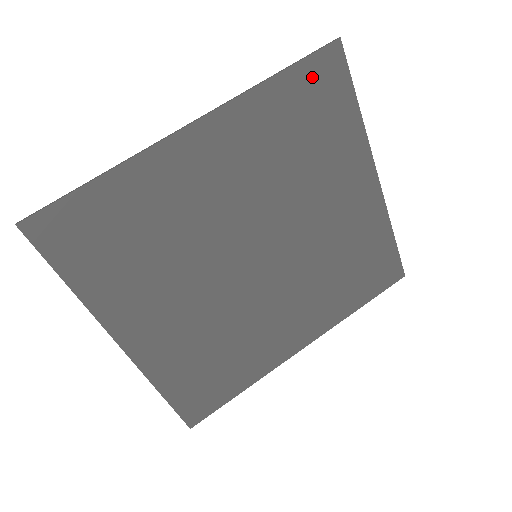
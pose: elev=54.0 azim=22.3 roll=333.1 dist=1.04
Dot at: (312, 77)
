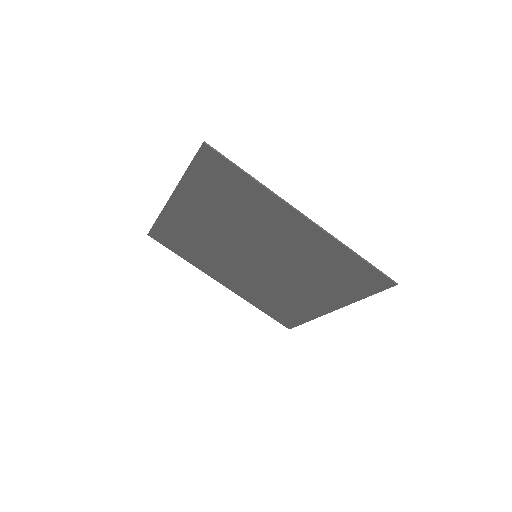
Dot at: (368, 273)
